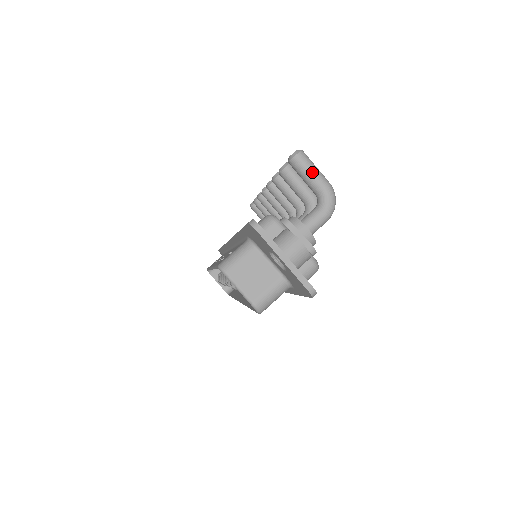
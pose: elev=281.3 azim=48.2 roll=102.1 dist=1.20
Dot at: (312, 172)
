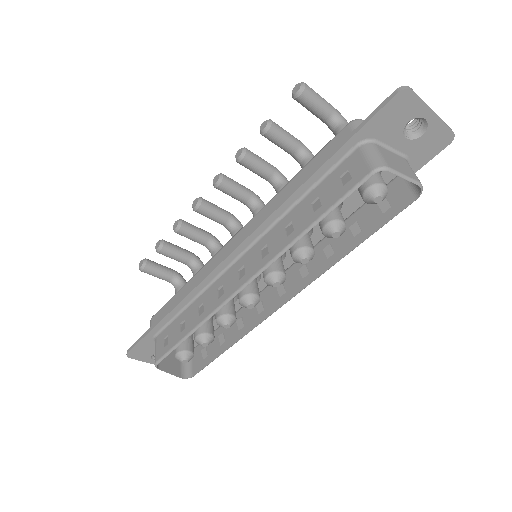
Dot at: (321, 97)
